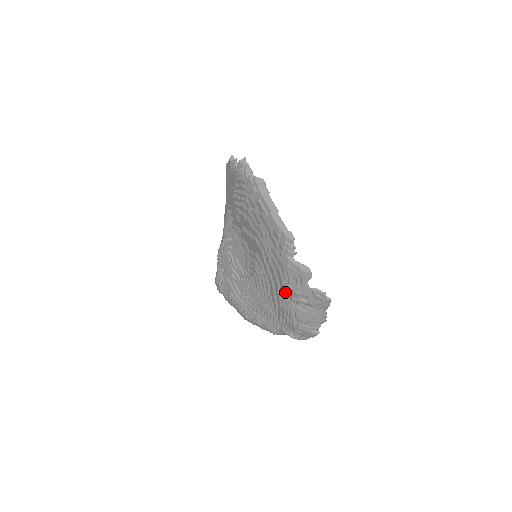
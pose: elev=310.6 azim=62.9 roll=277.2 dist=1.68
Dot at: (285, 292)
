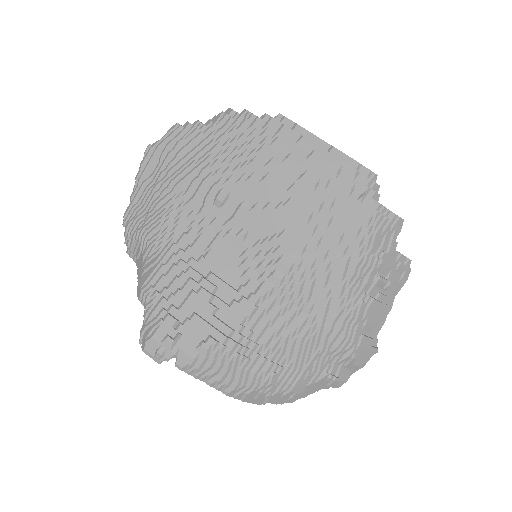
Dot at: (359, 270)
